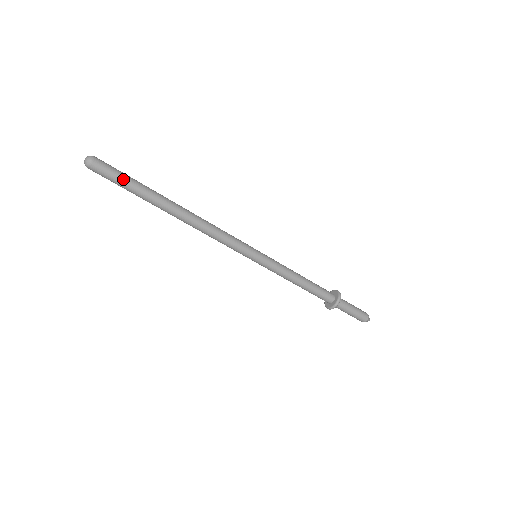
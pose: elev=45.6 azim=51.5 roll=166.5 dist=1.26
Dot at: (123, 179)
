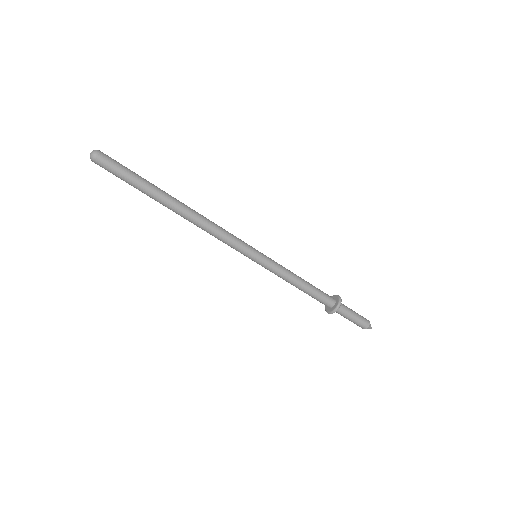
Dot at: (127, 172)
